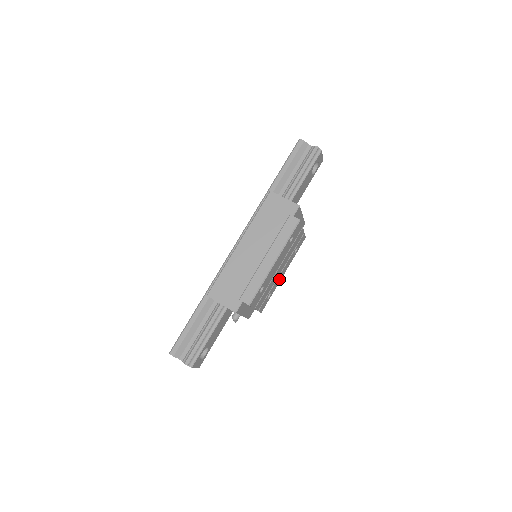
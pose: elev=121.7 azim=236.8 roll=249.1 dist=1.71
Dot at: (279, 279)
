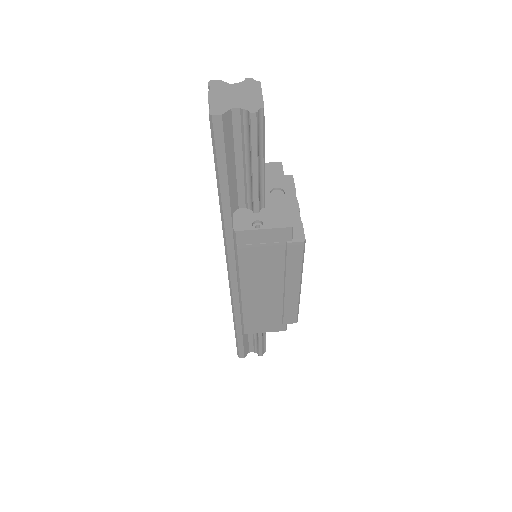
Dot at: occluded
